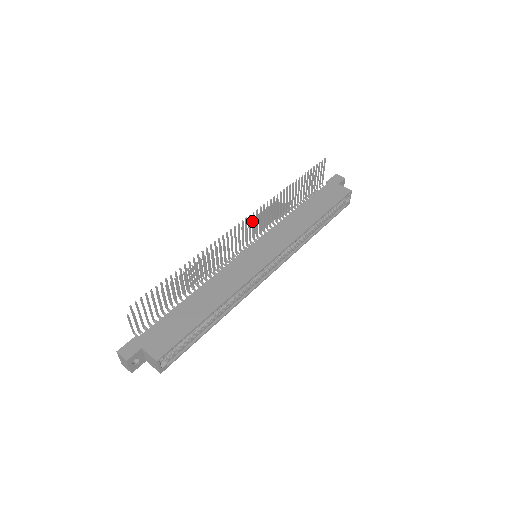
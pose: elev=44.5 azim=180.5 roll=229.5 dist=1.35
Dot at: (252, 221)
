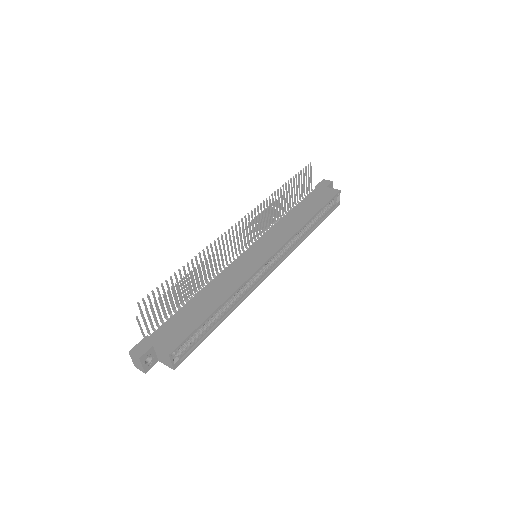
Dot at: (248, 225)
